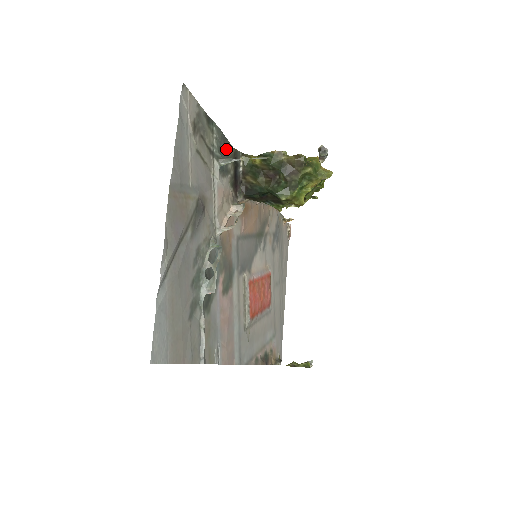
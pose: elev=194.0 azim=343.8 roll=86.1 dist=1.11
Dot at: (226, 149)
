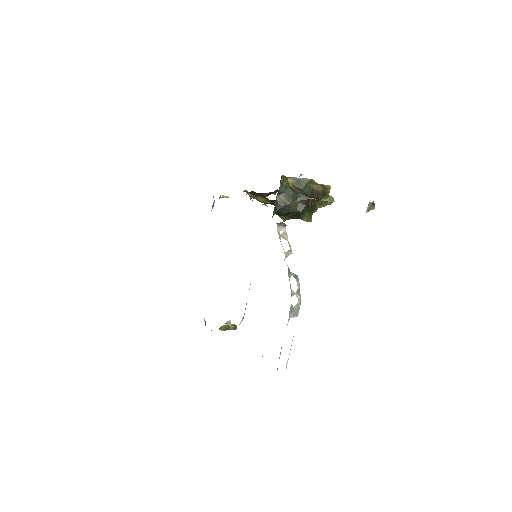
Dot at: occluded
